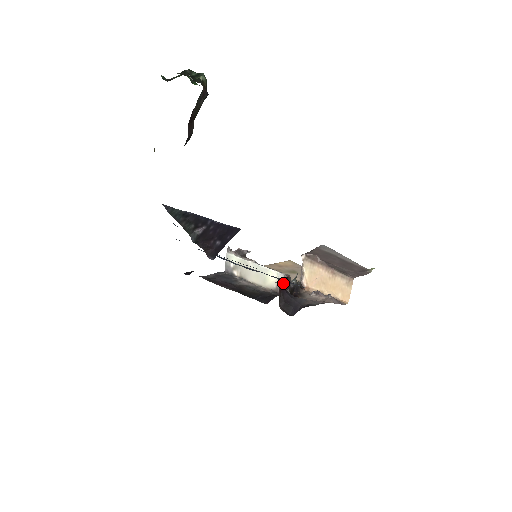
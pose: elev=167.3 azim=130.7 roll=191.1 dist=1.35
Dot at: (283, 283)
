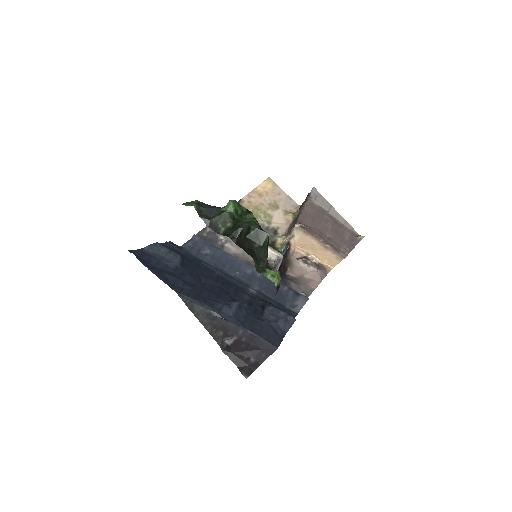
Dot at: occluded
